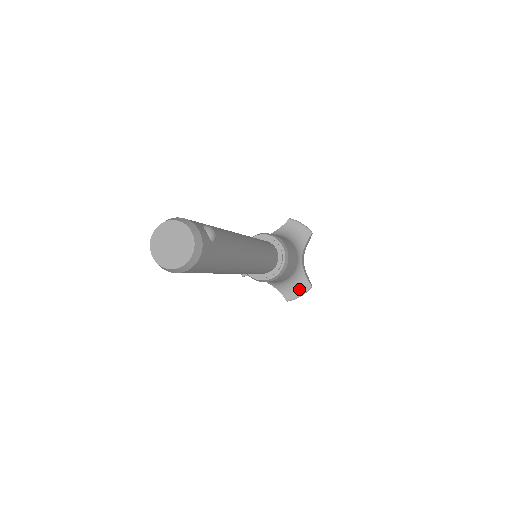
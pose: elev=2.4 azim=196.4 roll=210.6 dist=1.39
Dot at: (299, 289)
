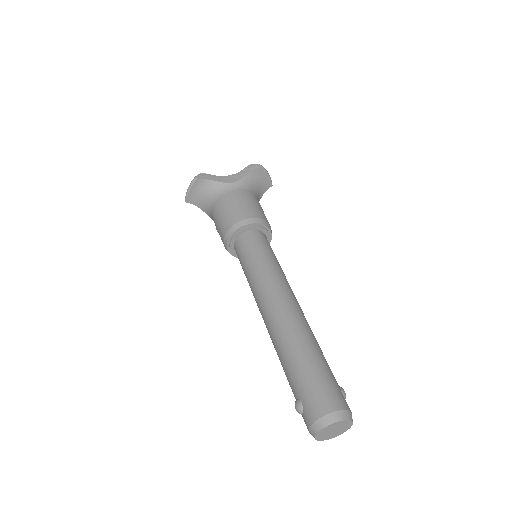
Dot at: occluded
